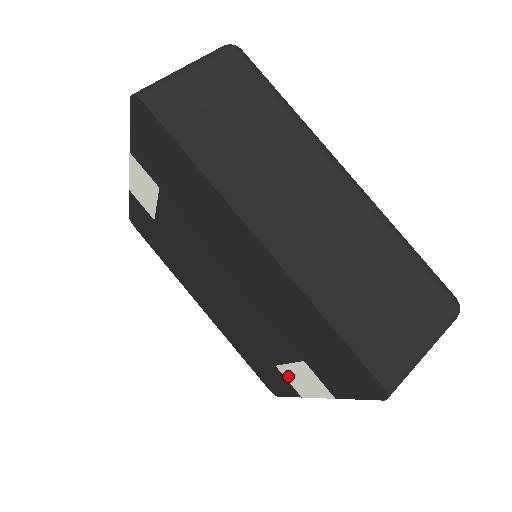
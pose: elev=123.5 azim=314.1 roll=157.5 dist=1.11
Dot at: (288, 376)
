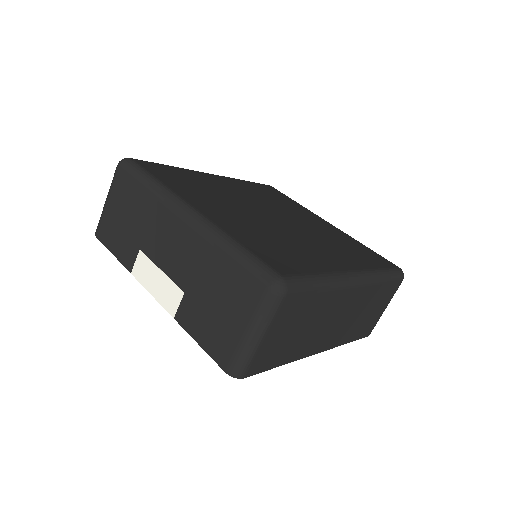
Dot at: occluded
